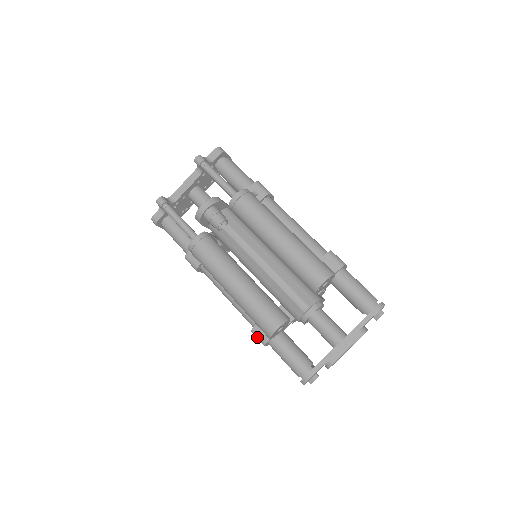
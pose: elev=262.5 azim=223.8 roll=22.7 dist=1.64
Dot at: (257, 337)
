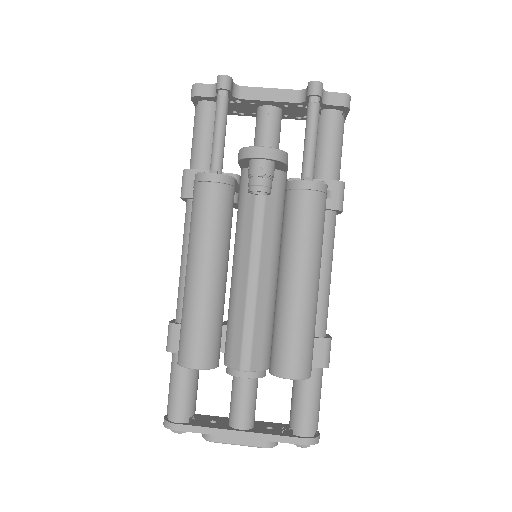
Dot at: (169, 335)
